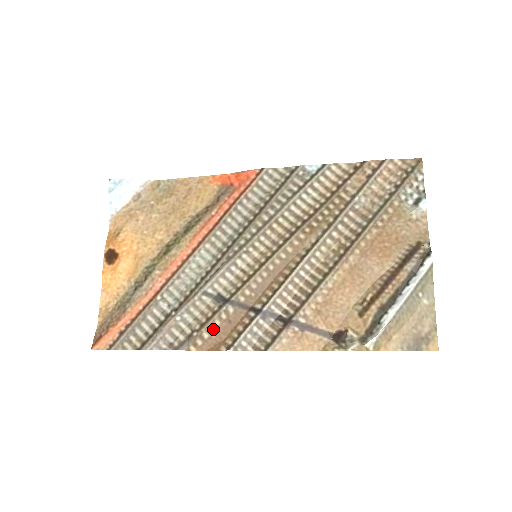
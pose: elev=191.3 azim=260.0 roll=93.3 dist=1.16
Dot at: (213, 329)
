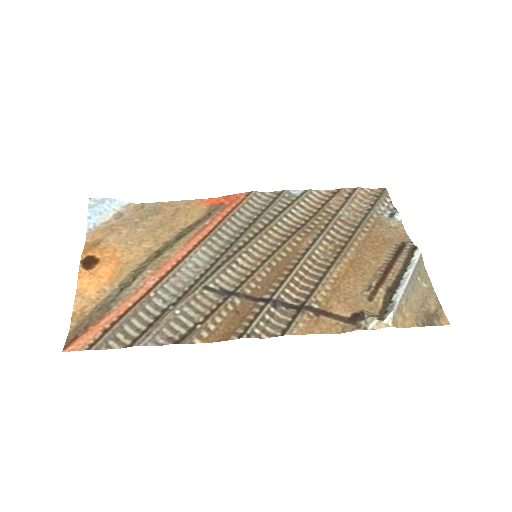
Dot at: (220, 320)
